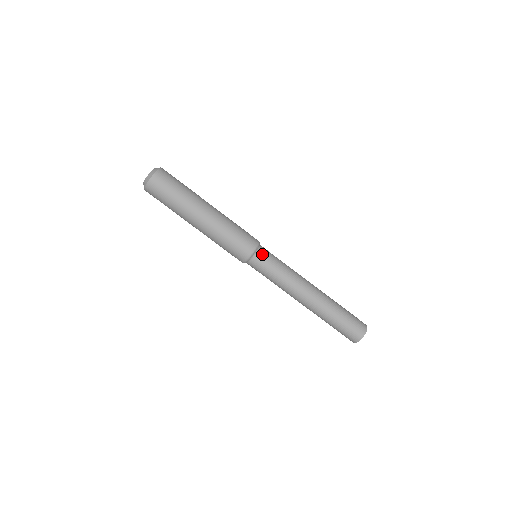
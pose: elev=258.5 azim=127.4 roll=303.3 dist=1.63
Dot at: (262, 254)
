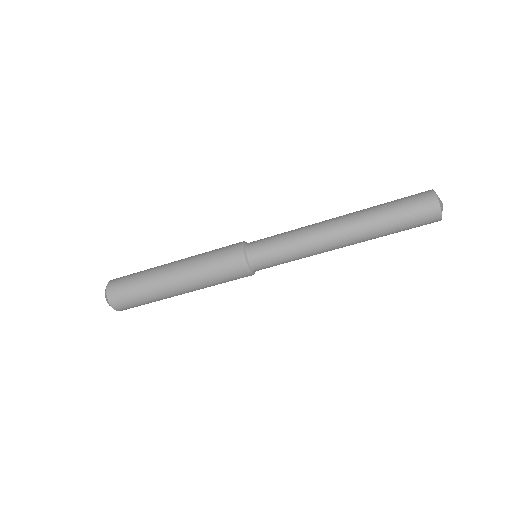
Dot at: (254, 250)
